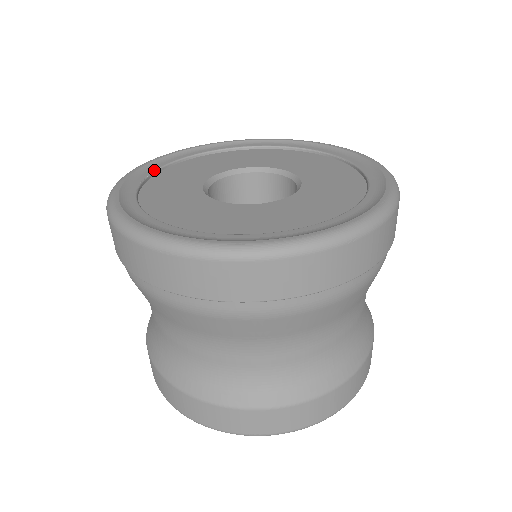
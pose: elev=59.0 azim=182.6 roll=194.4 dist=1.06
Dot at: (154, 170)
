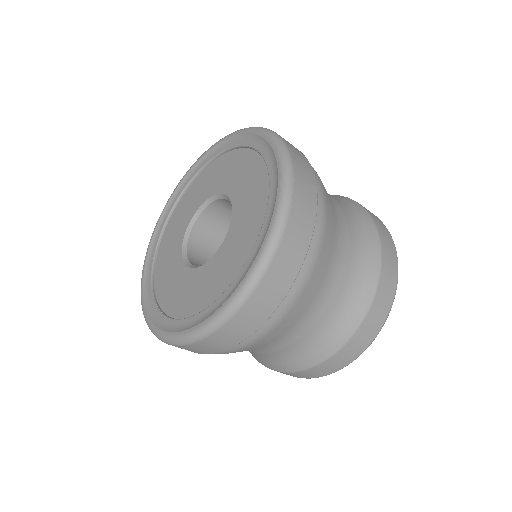
Dot at: (162, 227)
